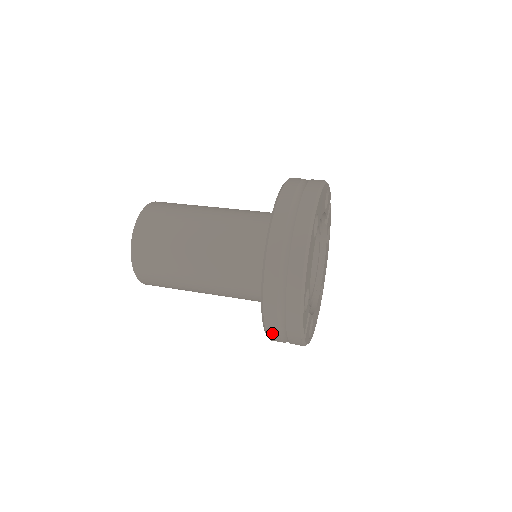
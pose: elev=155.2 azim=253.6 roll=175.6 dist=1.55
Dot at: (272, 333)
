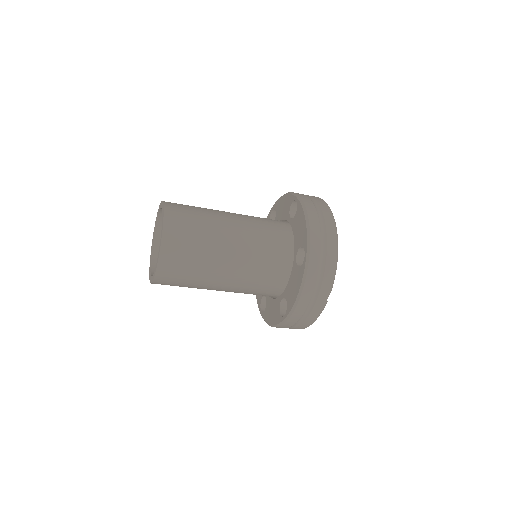
Dot at: (307, 291)
